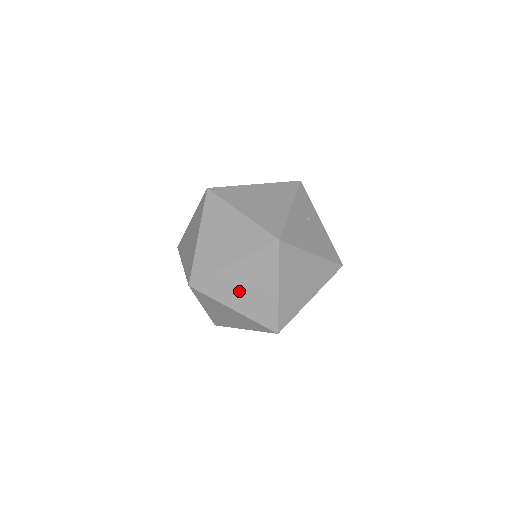
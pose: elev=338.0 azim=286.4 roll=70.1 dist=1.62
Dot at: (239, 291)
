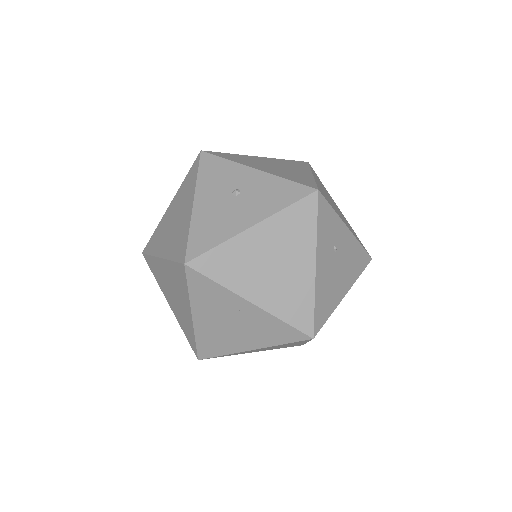
Dot at: (260, 350)
